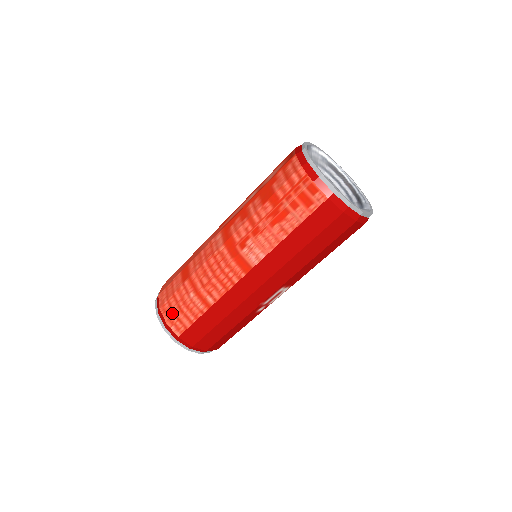
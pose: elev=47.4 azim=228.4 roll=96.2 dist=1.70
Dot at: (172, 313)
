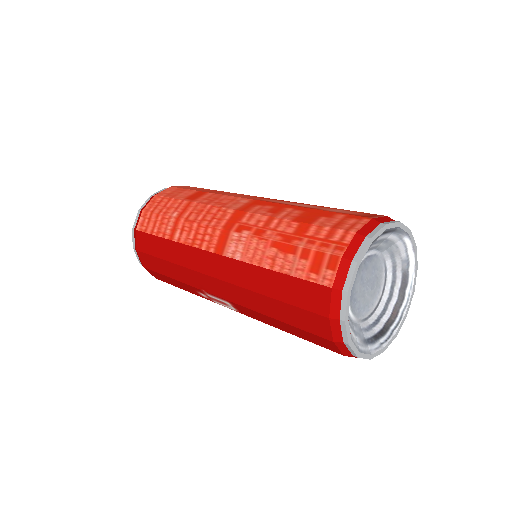
Dot at: (153, 208)
